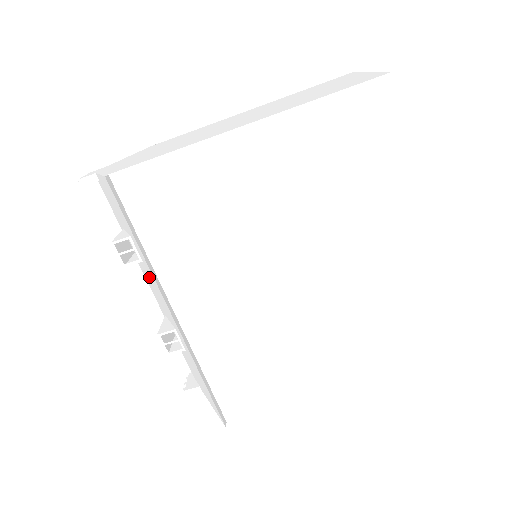
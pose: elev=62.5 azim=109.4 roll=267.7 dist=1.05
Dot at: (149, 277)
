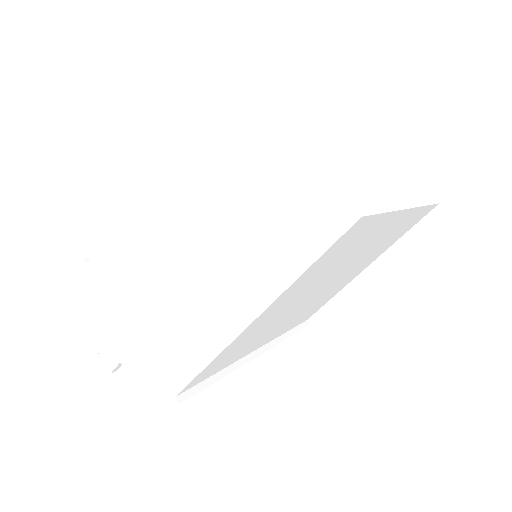
Dot at: occluded
